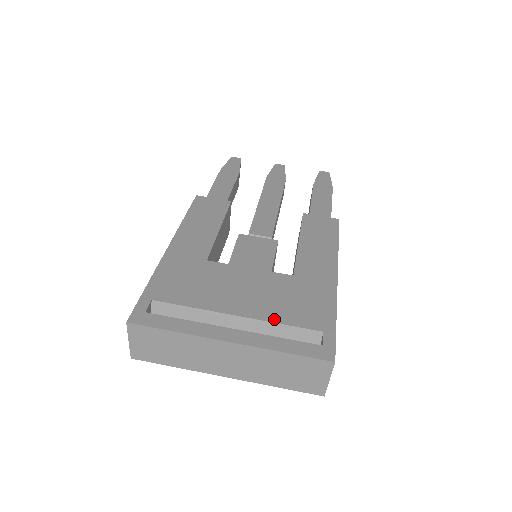
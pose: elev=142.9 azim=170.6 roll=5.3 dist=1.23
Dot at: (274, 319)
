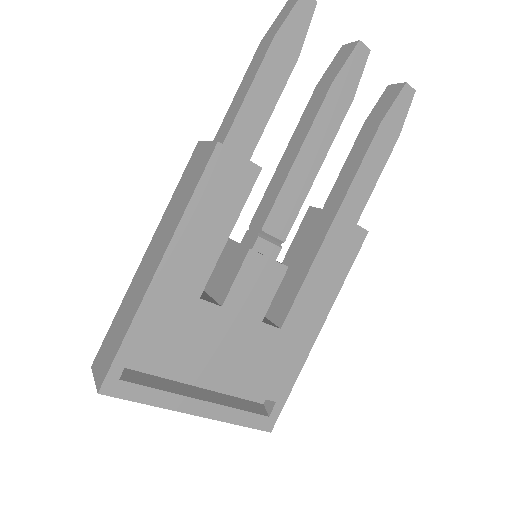
Dot at: (241, 388)
